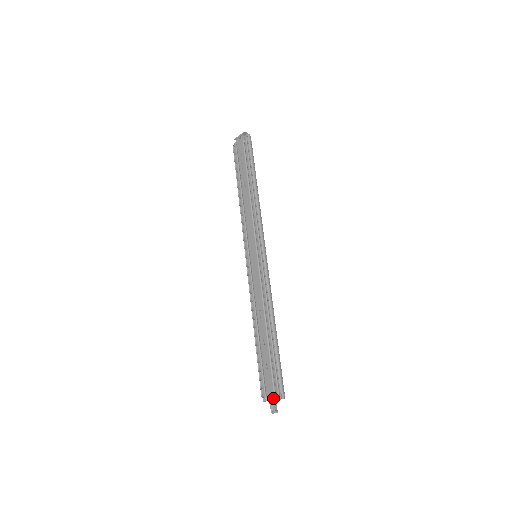
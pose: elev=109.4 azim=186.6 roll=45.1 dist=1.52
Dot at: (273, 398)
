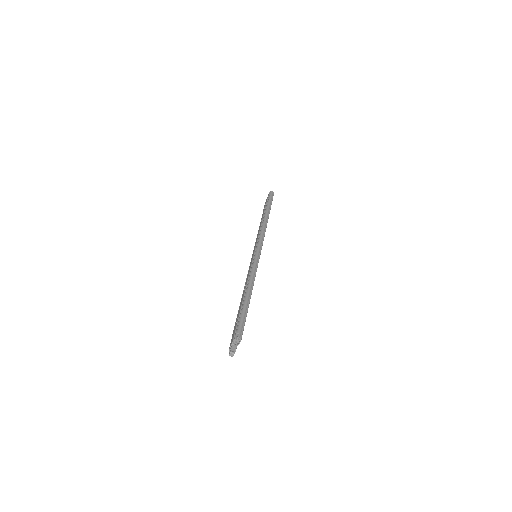
Dot at: (232, 341)
